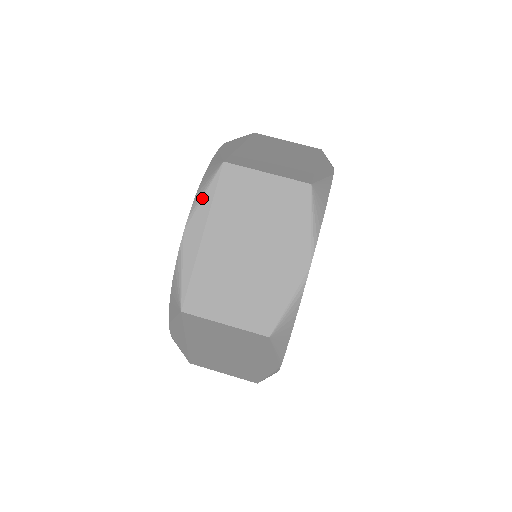
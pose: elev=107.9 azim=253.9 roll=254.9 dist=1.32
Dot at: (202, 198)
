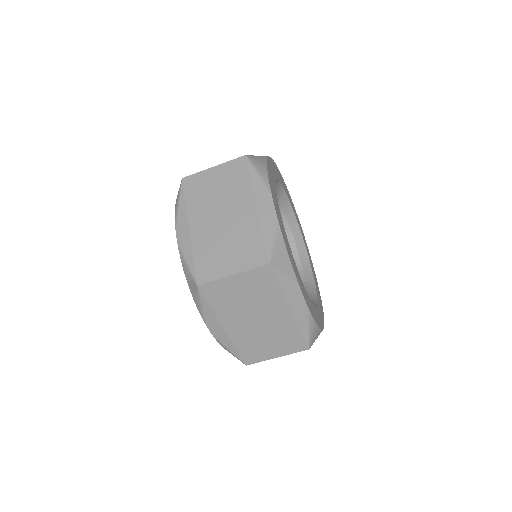
Dot at: (203, 311)
